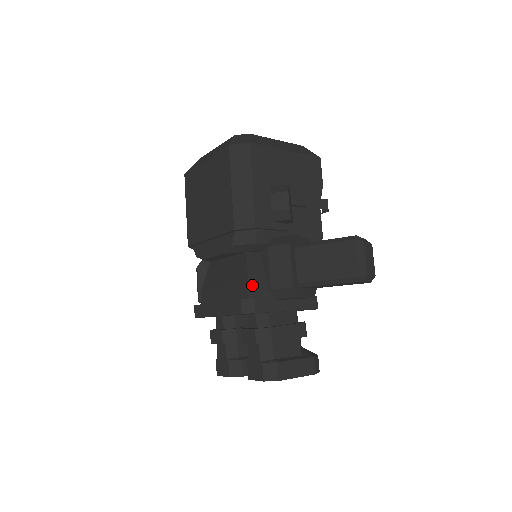
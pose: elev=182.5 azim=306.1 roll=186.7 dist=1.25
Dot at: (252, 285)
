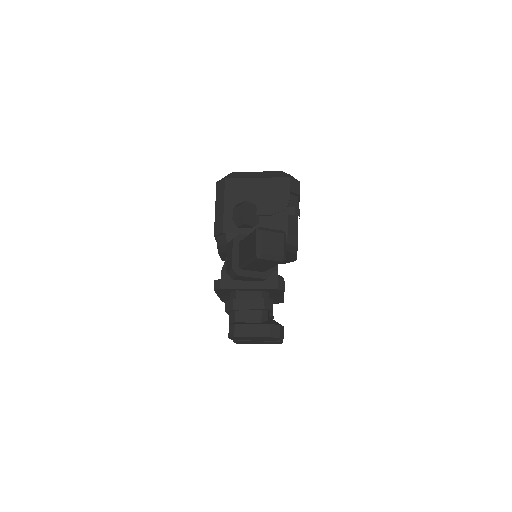
Dot at: (225, 272)
